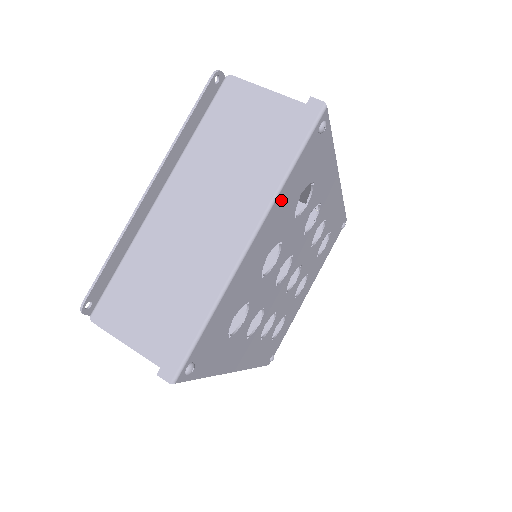
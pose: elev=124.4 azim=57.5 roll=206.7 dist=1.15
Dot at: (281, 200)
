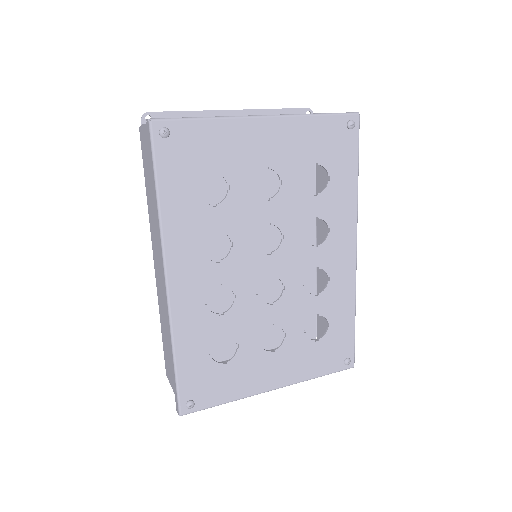
Dot at: (299, 128)
